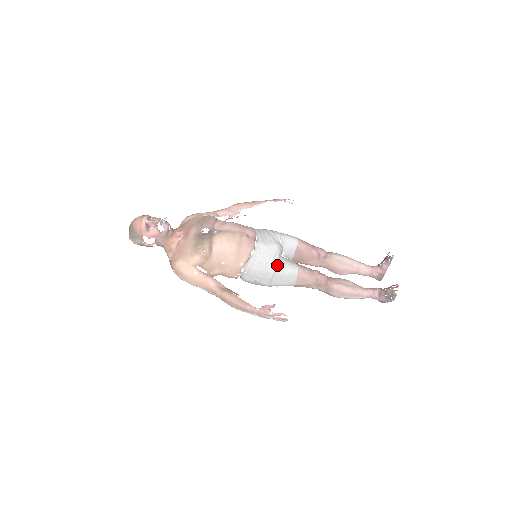
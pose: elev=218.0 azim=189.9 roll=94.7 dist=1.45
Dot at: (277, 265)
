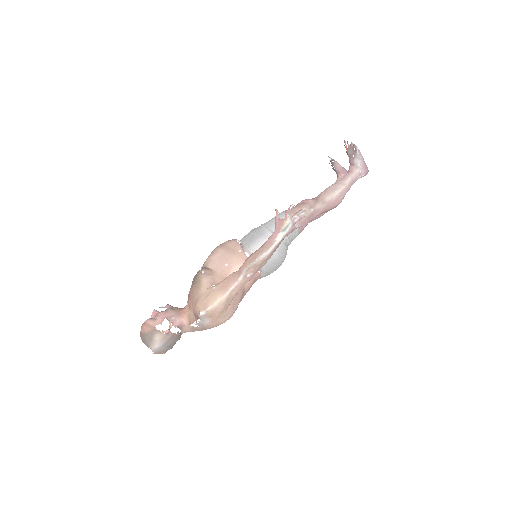
Dot at: (263, 224)
